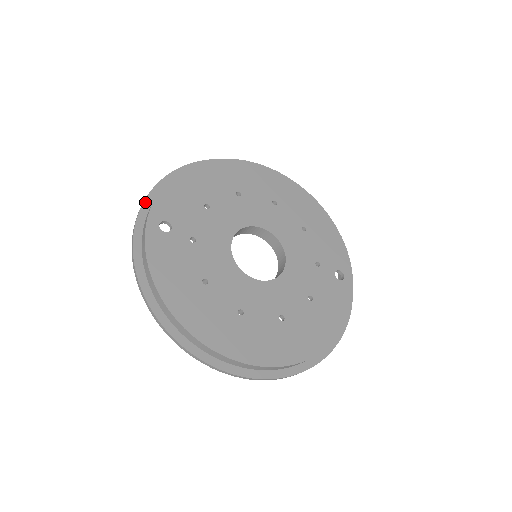
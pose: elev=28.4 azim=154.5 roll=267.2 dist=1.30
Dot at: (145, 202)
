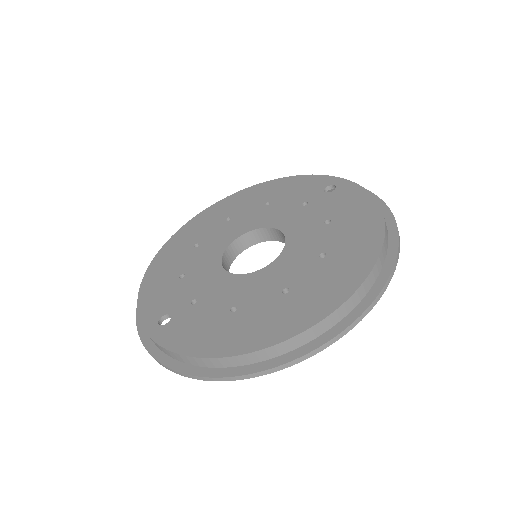
Dot at: (139, 330)
